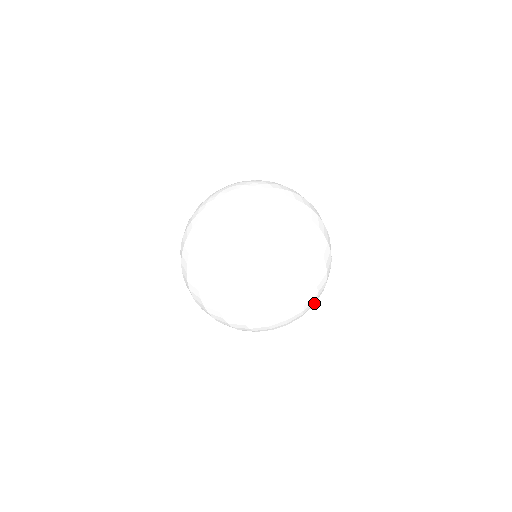
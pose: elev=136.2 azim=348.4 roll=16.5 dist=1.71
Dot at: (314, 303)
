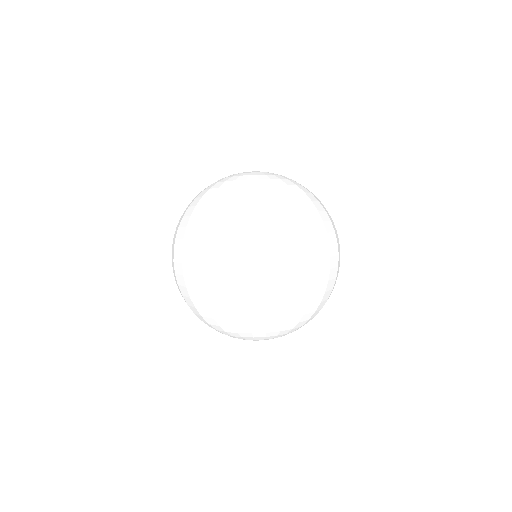
Dot at: (246, 309)
